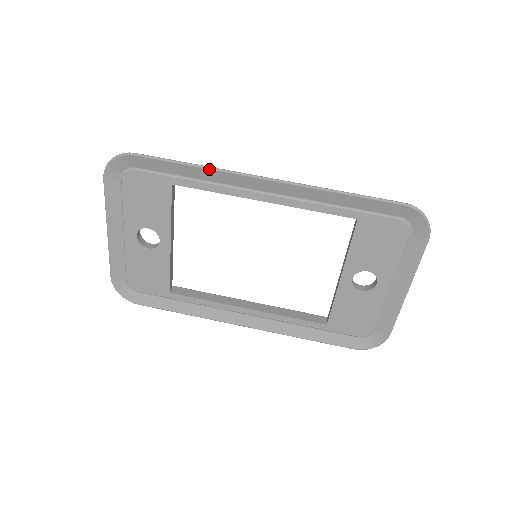
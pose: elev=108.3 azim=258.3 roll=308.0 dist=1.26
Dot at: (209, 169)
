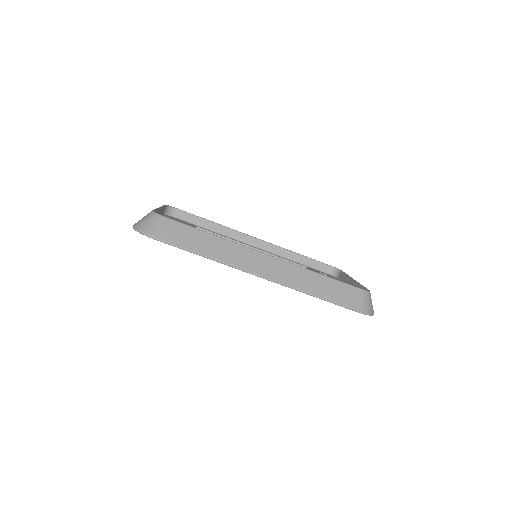
Dot at: (216, 261)
